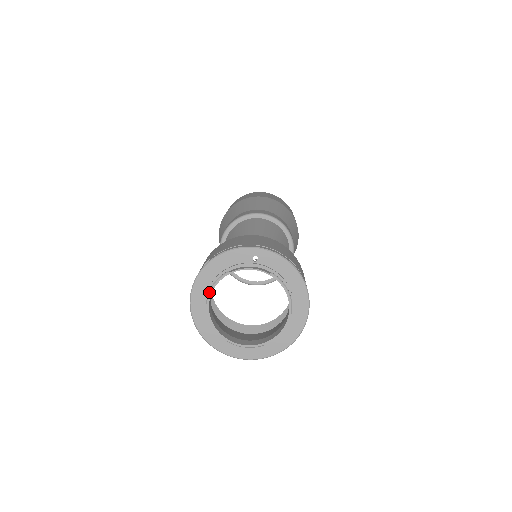
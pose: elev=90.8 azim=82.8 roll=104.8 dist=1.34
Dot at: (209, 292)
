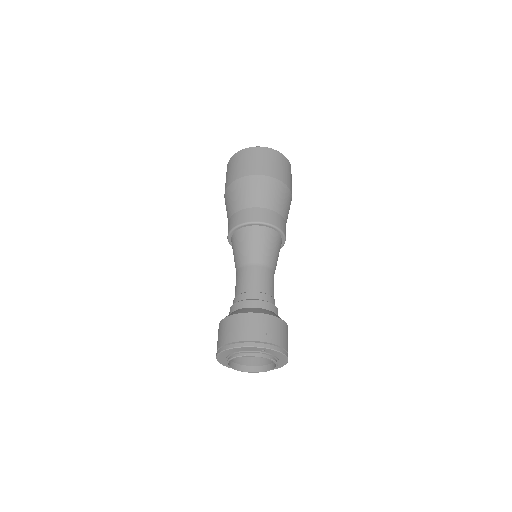
Dot at: (231, 359)
